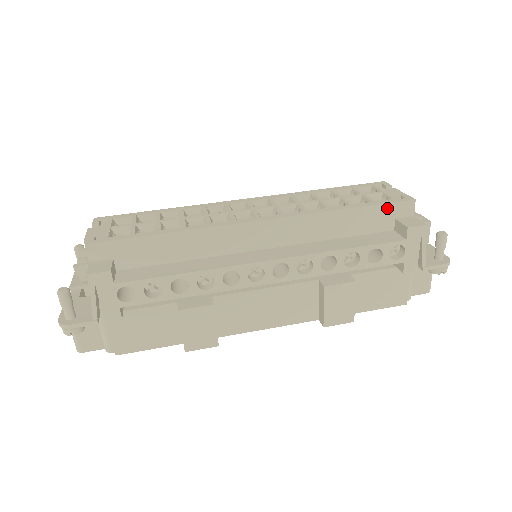
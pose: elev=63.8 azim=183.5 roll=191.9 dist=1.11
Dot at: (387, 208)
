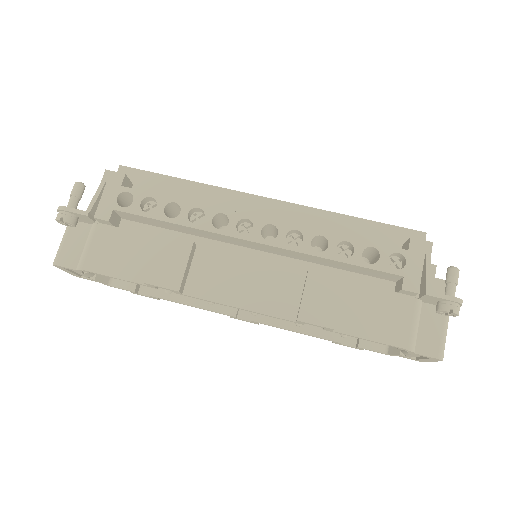
Dot at: (395, 231)
